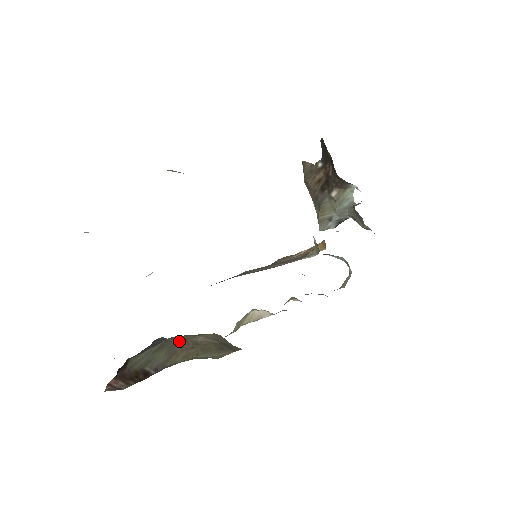
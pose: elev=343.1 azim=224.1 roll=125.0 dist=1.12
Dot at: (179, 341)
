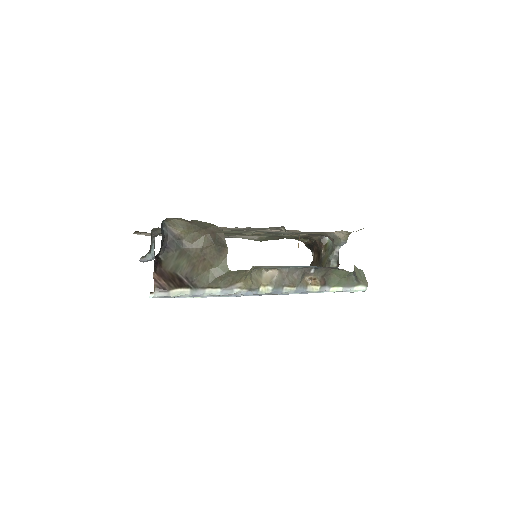
Dot at: (192, 253)
